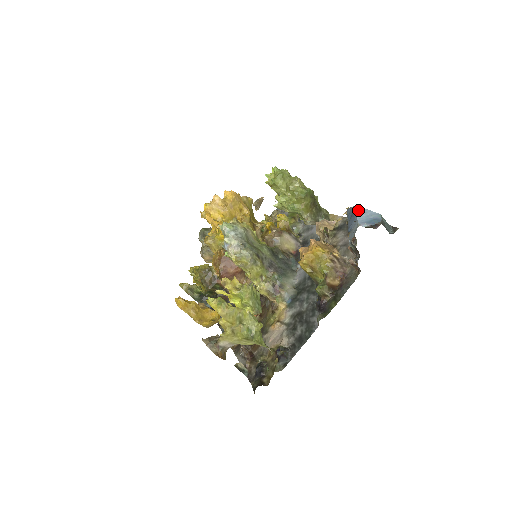
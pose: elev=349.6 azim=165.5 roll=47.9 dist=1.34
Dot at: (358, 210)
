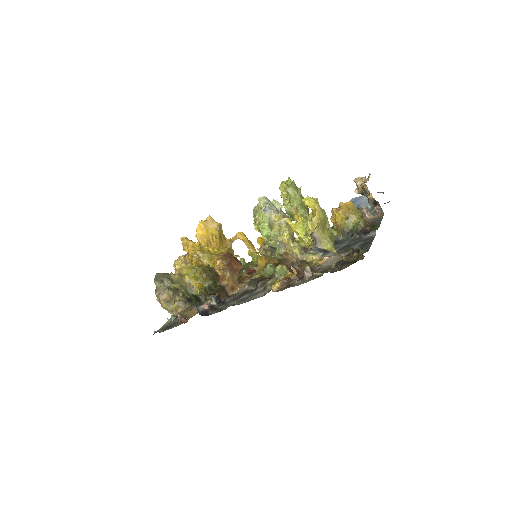
Dot at: (359, 196)
